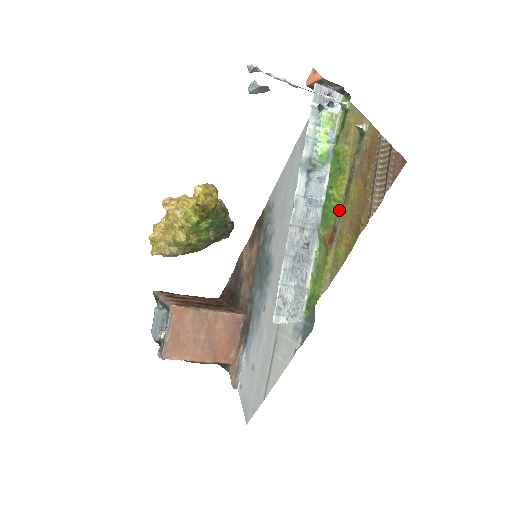
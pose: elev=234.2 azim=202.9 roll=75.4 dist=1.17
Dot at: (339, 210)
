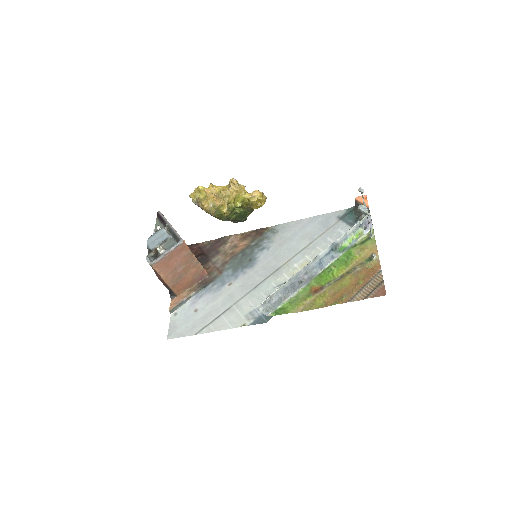
Dot at: (332, 281)
